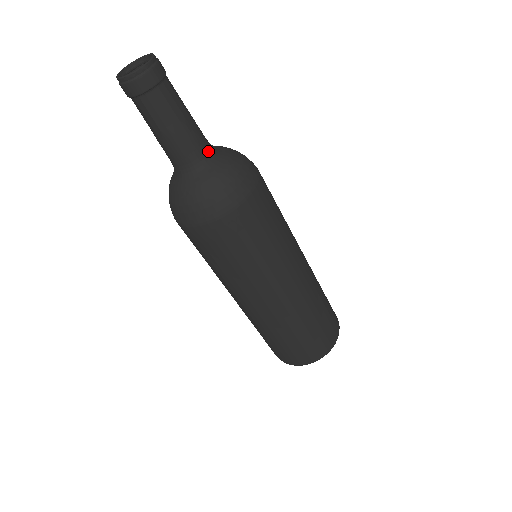
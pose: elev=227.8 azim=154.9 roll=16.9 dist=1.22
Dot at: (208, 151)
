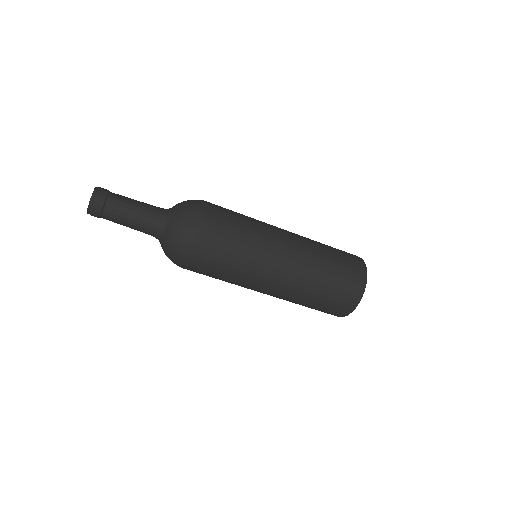
Dot at: (164, 209)
